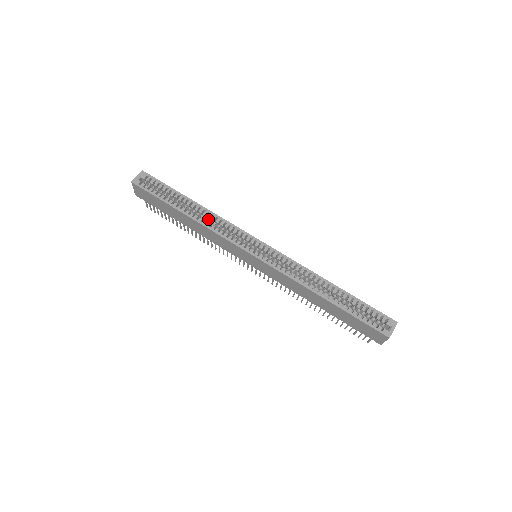
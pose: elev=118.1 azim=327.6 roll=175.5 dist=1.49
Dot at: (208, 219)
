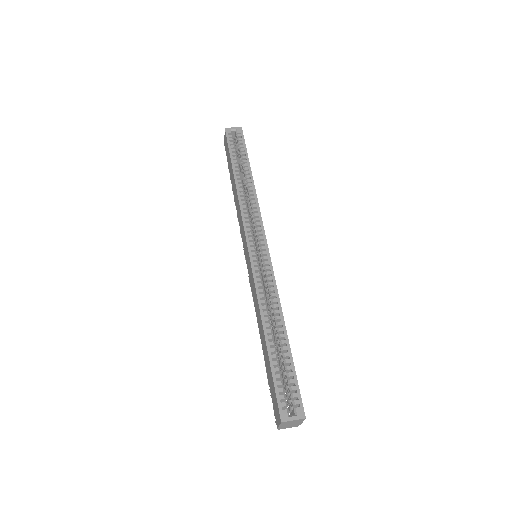
Dot at: (249, 196)
